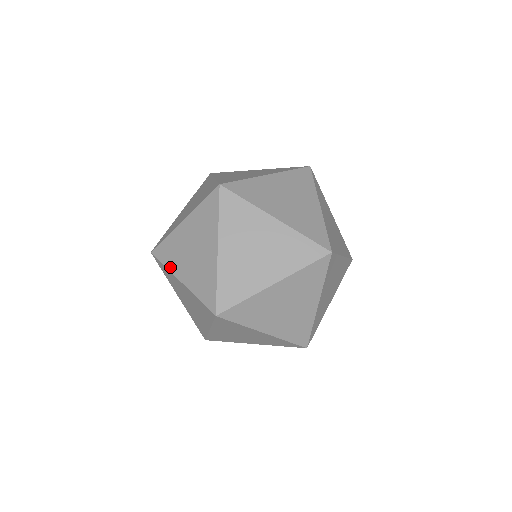
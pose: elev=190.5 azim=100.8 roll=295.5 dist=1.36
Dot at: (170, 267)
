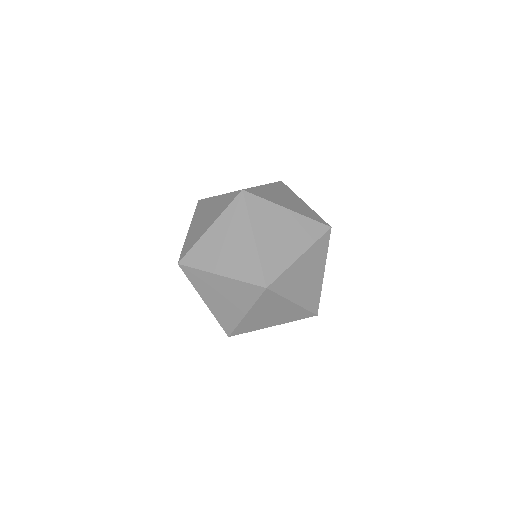
Dot at: (196, 288)
